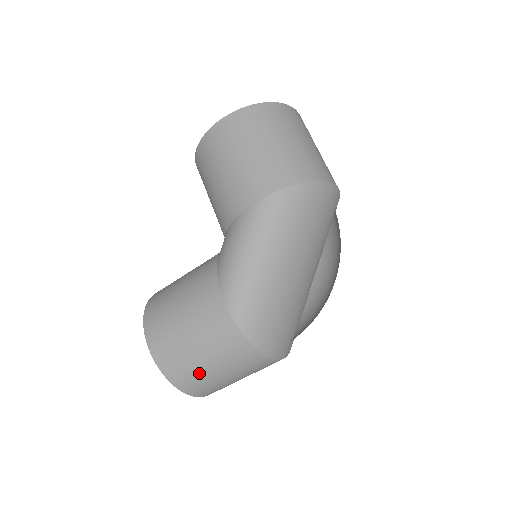
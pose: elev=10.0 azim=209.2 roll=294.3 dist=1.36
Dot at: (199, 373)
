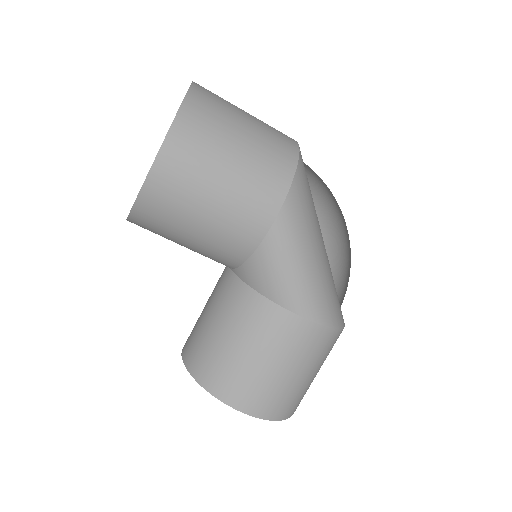
Dot at: (307, 388)
